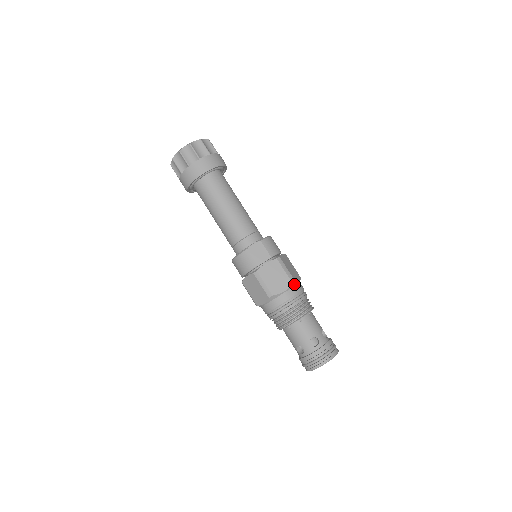
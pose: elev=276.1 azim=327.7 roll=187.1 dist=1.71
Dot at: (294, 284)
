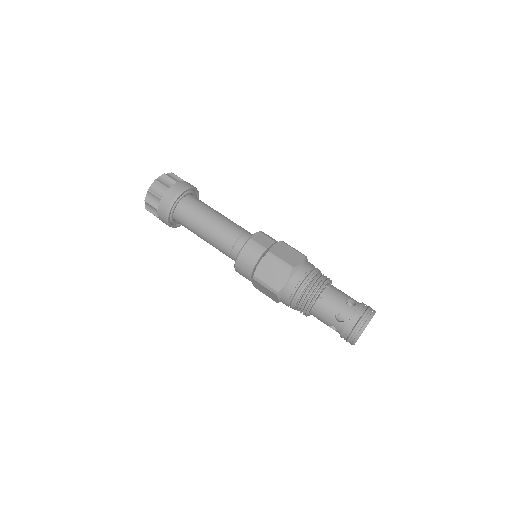
Dot at: (306, 259)
